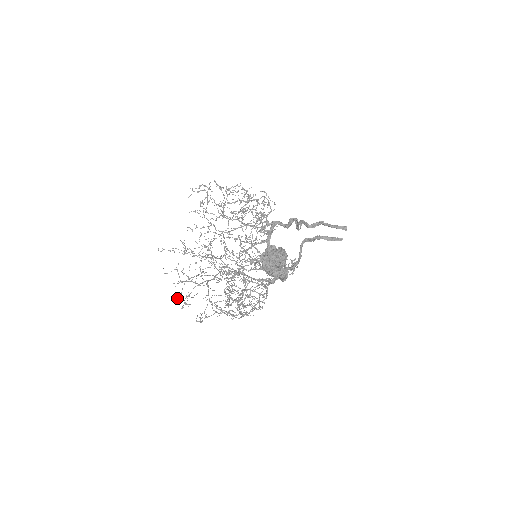
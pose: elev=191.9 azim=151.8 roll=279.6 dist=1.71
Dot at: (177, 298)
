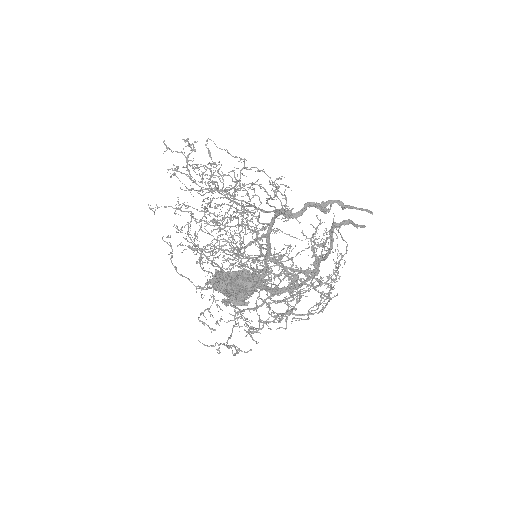
Dot at: (236, 276)
